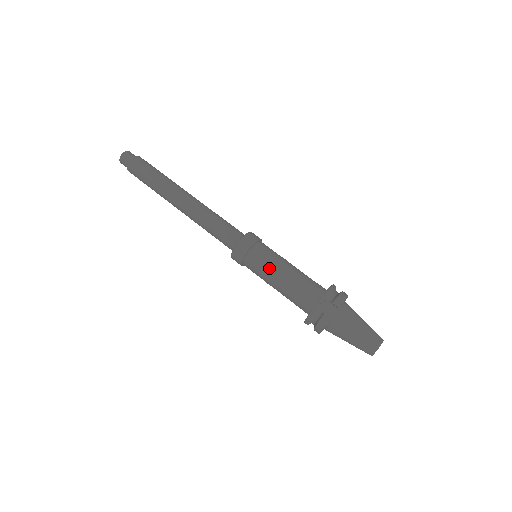
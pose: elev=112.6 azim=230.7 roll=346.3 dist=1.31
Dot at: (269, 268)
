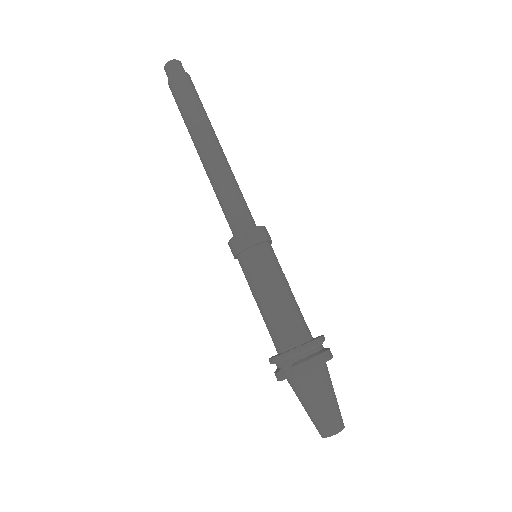
Dot at: (253, 284)
